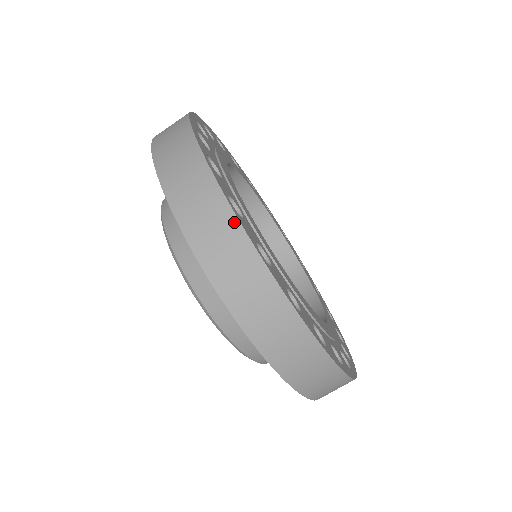
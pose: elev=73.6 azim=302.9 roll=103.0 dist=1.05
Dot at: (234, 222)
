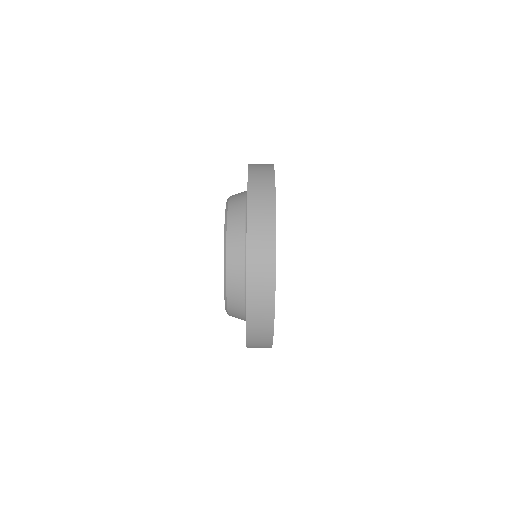
Dot at: (272, 171)
